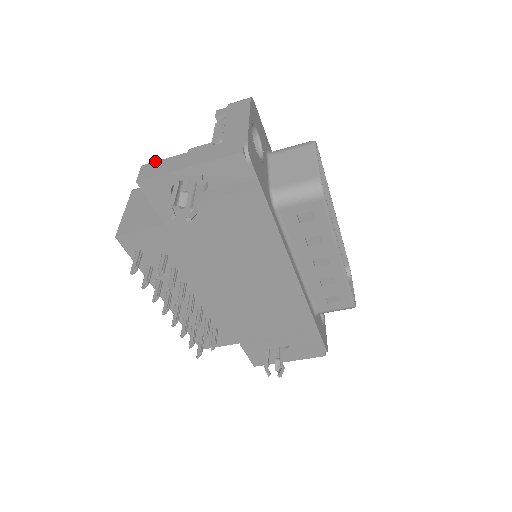
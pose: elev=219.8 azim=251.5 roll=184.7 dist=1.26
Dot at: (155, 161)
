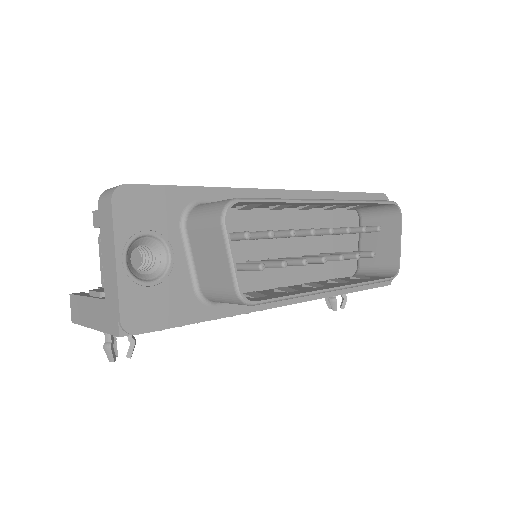
Dot at: (74, 294)
